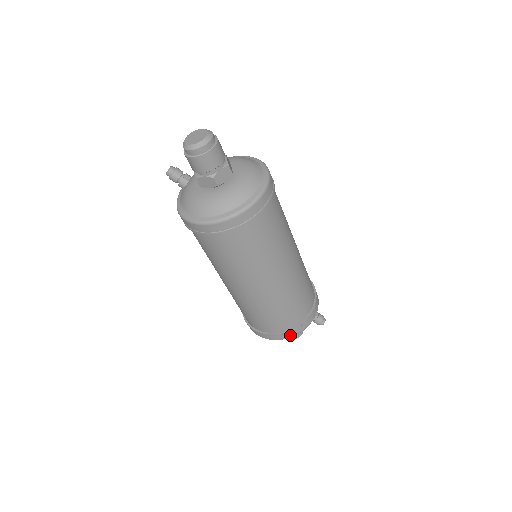
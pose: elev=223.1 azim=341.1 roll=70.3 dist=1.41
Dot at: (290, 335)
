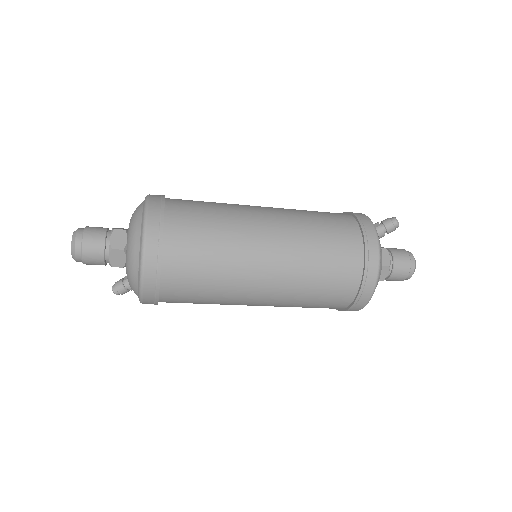
Dot at: (374, 267)
